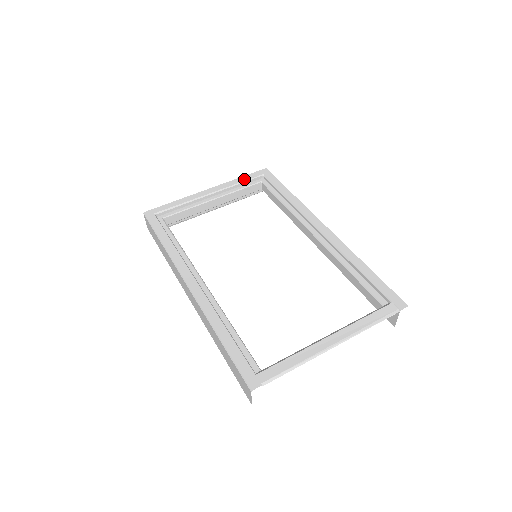
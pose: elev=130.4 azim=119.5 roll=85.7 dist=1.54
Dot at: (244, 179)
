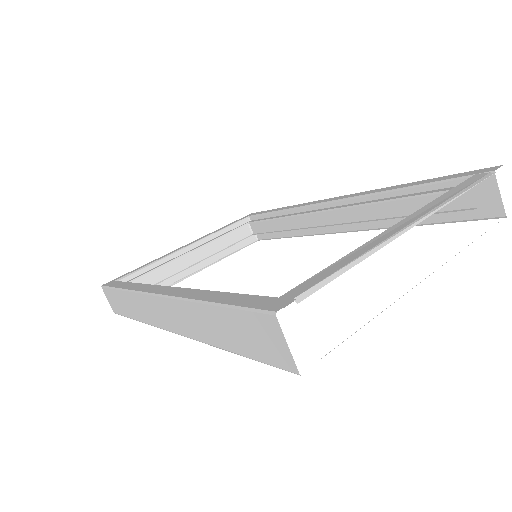
Dot at: (226, 226)
